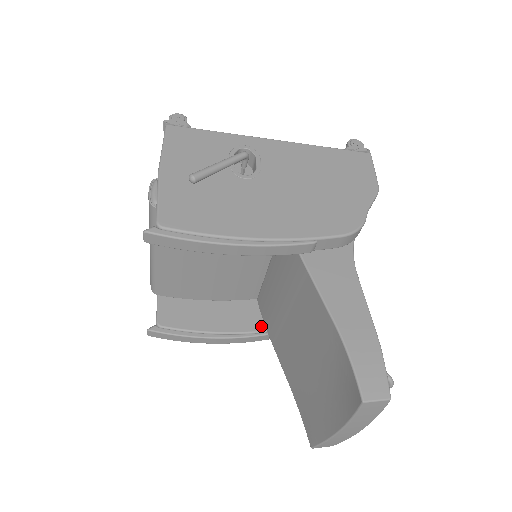
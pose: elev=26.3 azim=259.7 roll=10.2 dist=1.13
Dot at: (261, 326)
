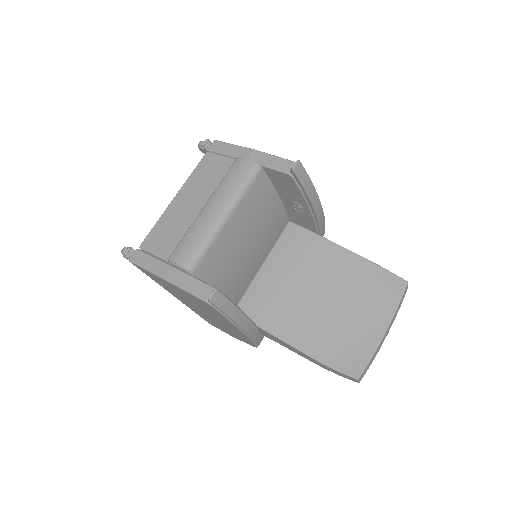
Dot at: occluded
